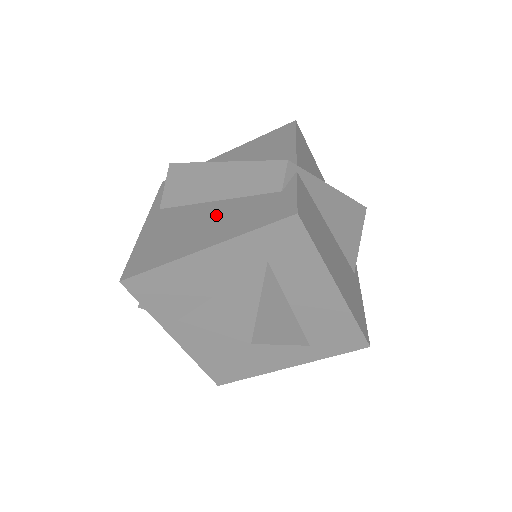
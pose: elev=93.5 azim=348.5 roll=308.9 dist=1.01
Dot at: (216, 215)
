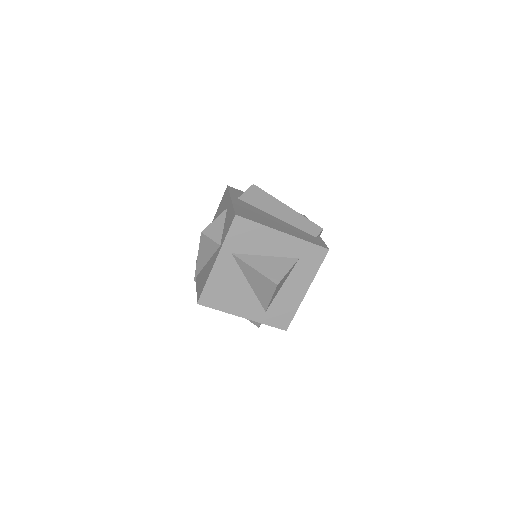
Dot at: (283, 224)
